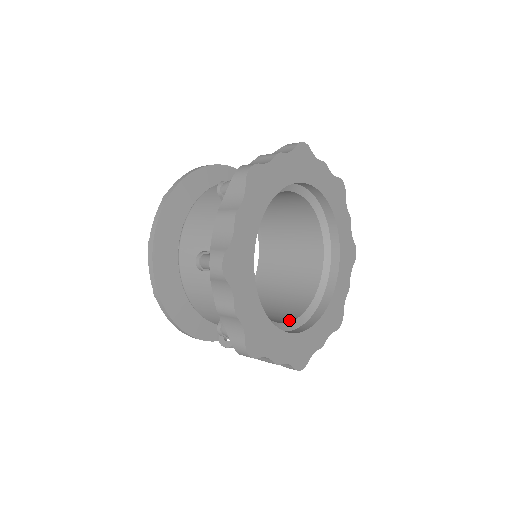
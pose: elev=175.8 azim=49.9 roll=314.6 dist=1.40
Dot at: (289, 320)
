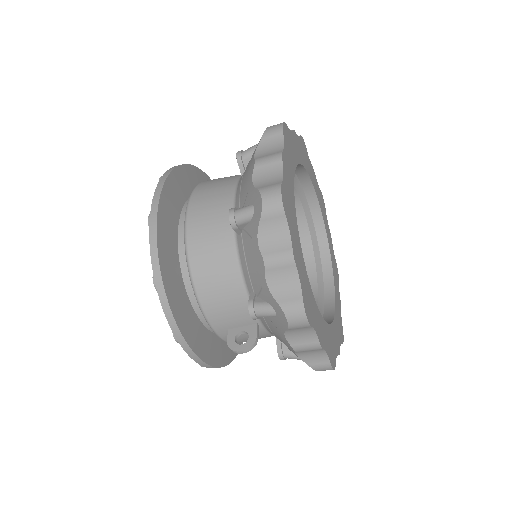
Dot at: occluded
